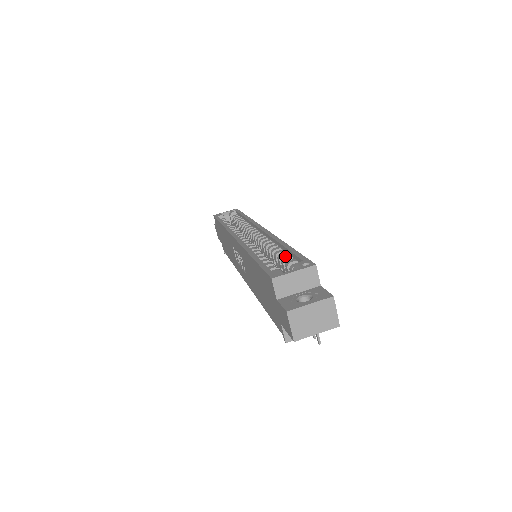
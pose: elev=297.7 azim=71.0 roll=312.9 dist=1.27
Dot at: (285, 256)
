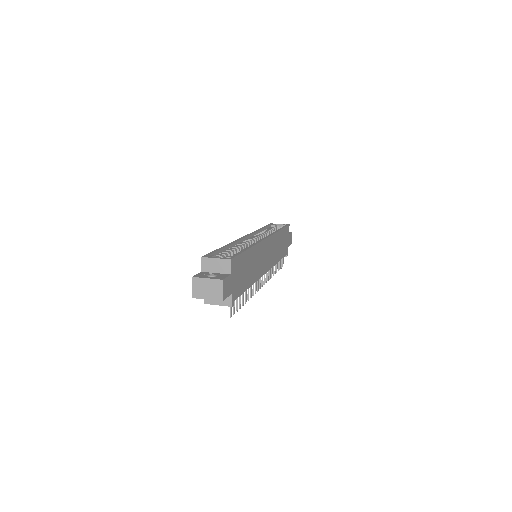
Dot at: occluded
